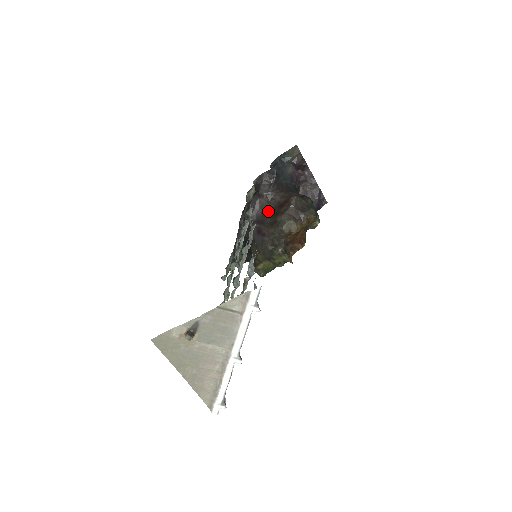
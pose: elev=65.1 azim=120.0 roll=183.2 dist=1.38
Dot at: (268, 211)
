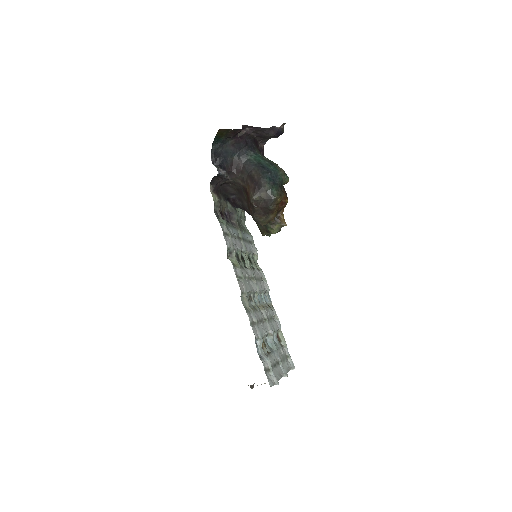
Dot at: (240, 191)
